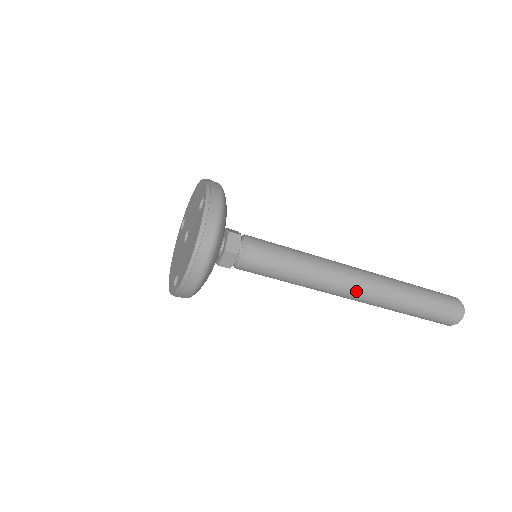
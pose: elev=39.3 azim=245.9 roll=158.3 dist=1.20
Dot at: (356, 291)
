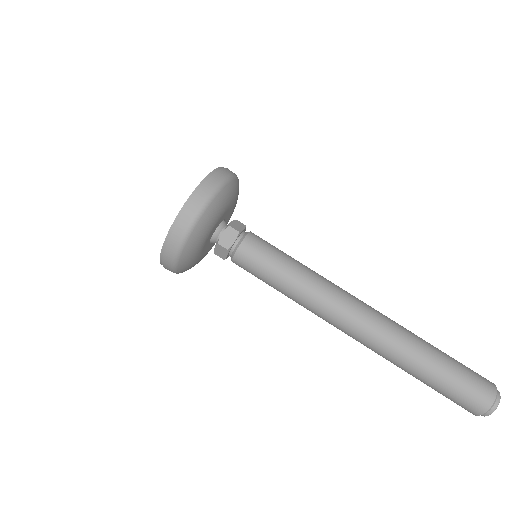
Dot at: (364, 303)
